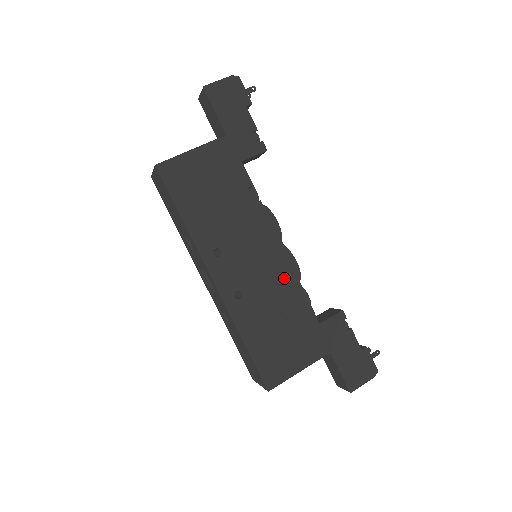
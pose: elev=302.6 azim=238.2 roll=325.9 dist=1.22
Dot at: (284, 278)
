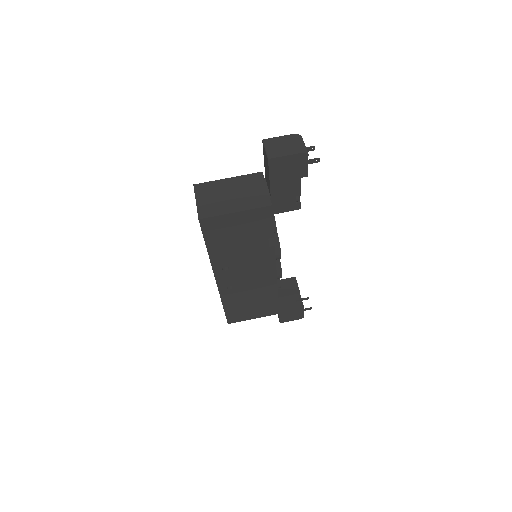
Dot at: (268, 283)
